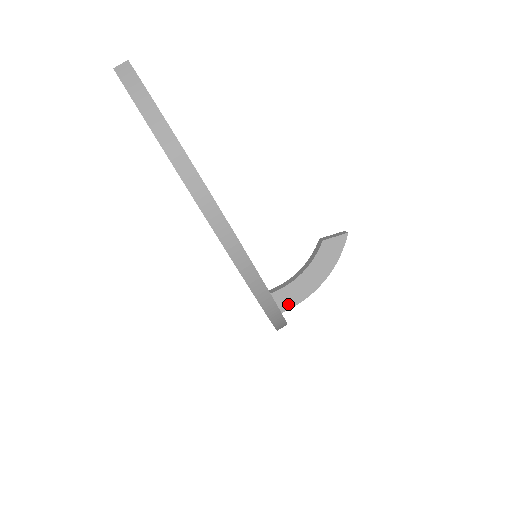
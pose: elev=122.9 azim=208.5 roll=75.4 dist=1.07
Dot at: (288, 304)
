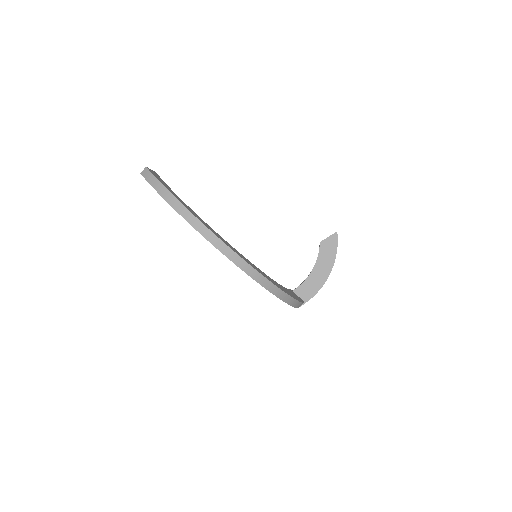
Dot at: (310, 294)
